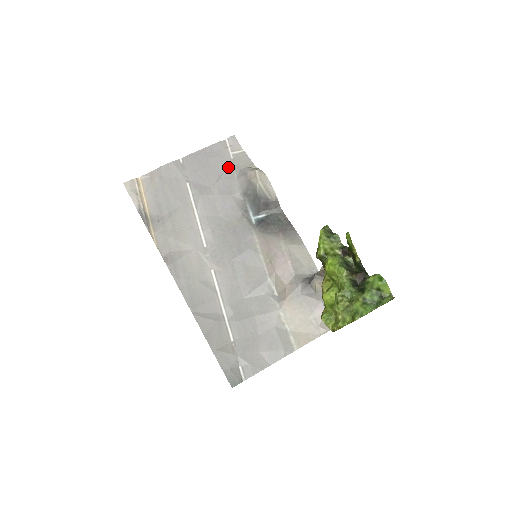
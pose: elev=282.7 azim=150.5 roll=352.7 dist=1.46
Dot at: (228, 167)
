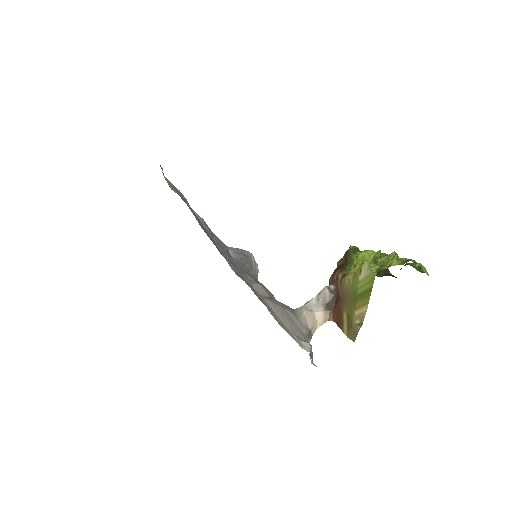
Dot at: occluded
